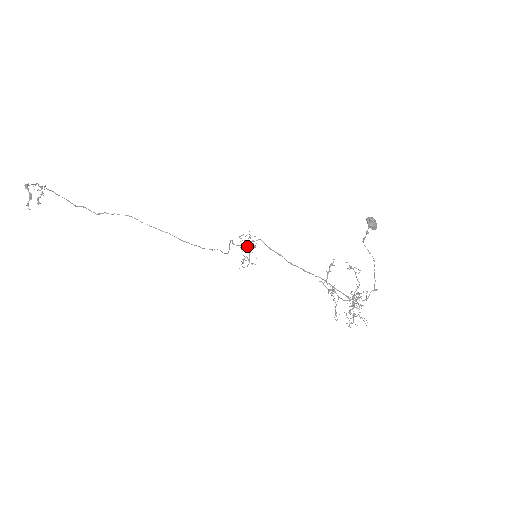
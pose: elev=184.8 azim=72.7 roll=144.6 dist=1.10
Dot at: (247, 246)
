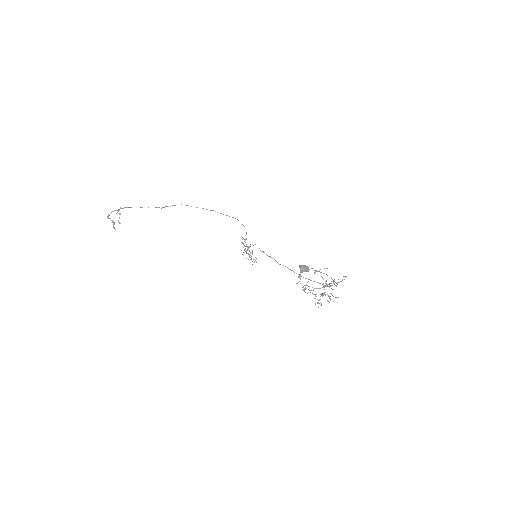
Dot at: (246, 253)
